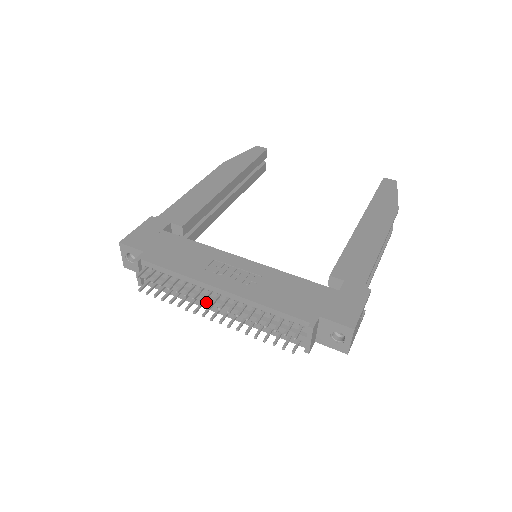
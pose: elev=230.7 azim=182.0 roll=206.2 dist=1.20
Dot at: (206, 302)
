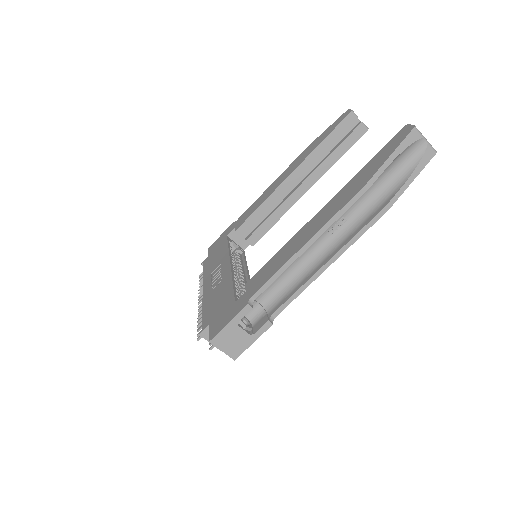
Dot at: occluded
